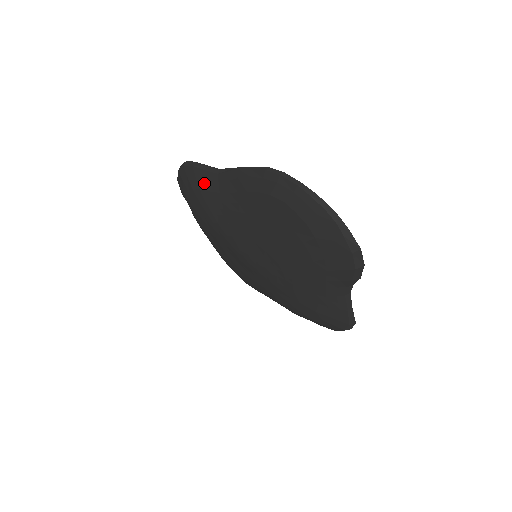
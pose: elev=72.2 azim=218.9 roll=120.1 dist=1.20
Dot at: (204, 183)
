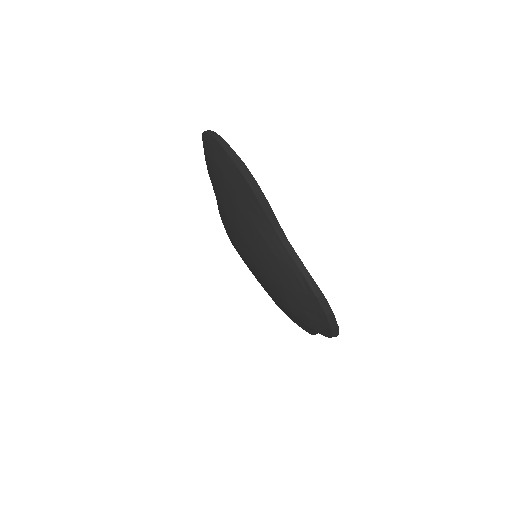
Dot at: occluded
